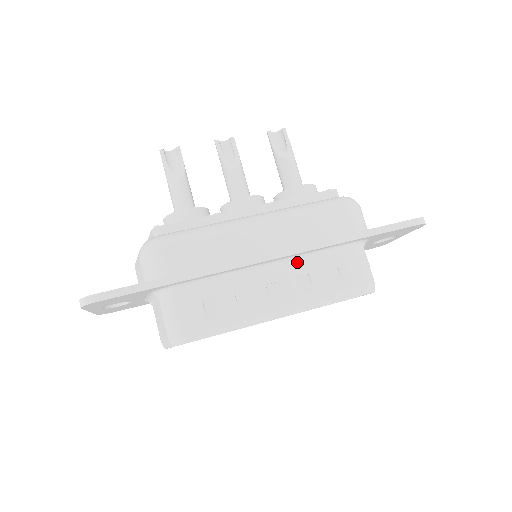
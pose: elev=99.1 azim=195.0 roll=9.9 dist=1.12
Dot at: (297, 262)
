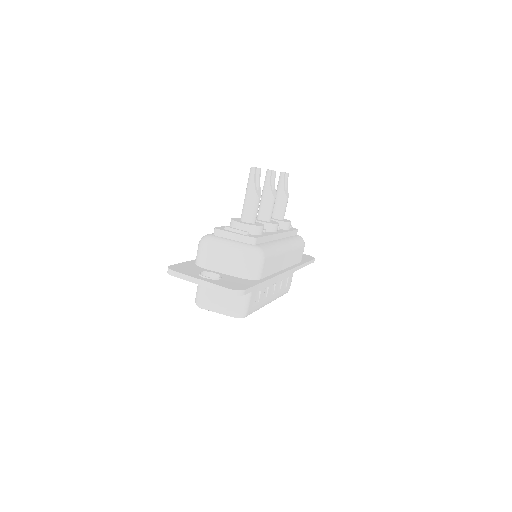
Dot at: occluded
